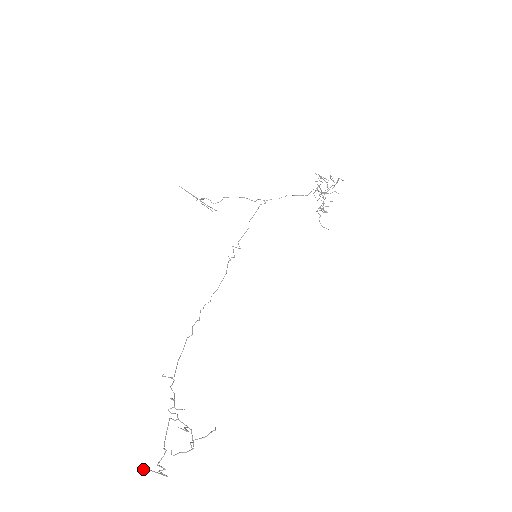
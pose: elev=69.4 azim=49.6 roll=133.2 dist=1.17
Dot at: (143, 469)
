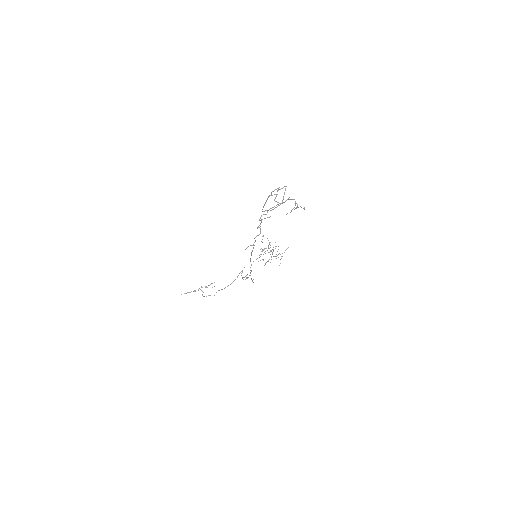
Dot at: (271, 210)
